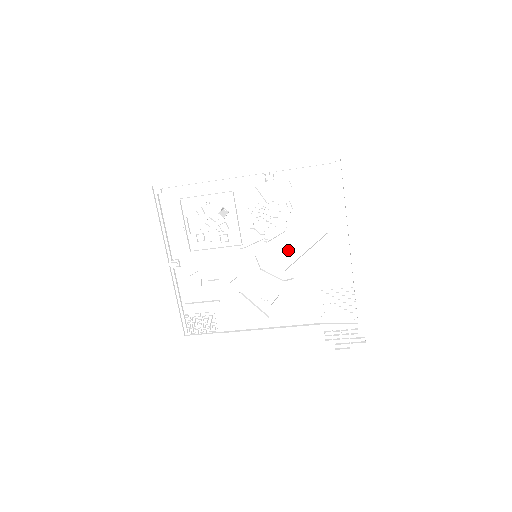
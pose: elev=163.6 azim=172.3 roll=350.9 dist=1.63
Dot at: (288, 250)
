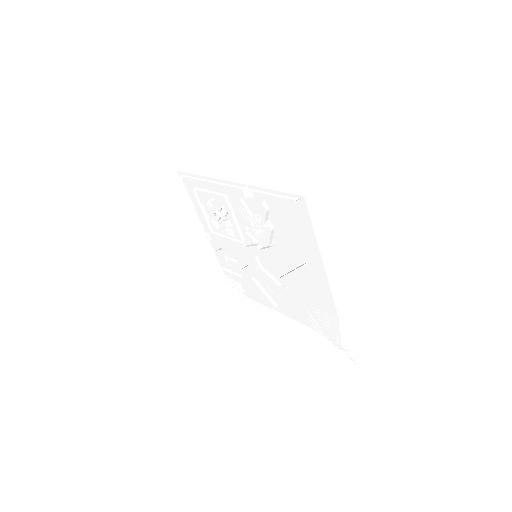
Dot at: (279, 262)
